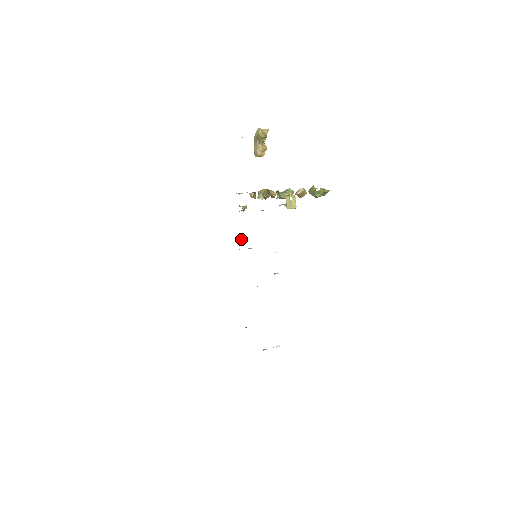
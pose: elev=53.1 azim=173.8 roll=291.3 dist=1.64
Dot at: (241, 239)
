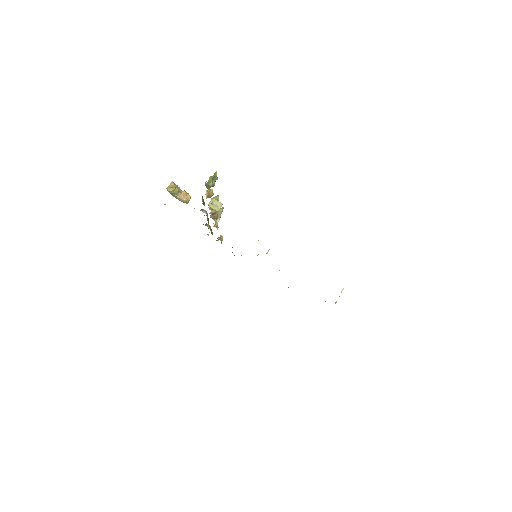
Dot at: occluded
